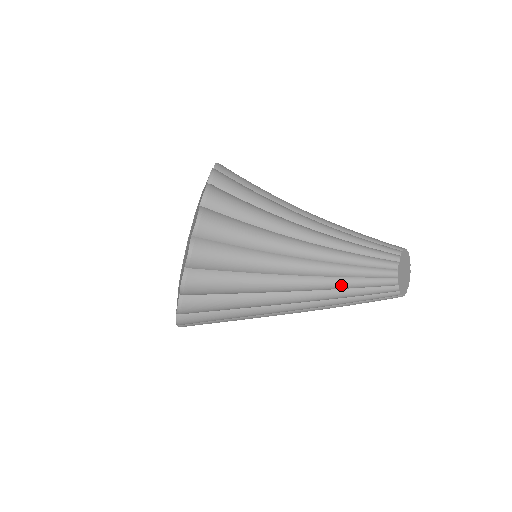
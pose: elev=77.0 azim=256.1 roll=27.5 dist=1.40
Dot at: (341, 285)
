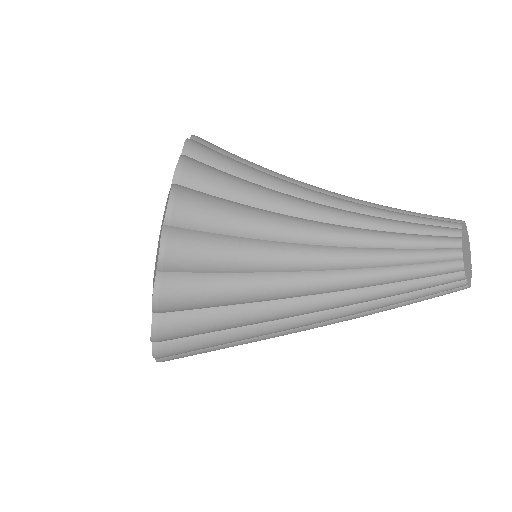
Dot at: (382, 279)
